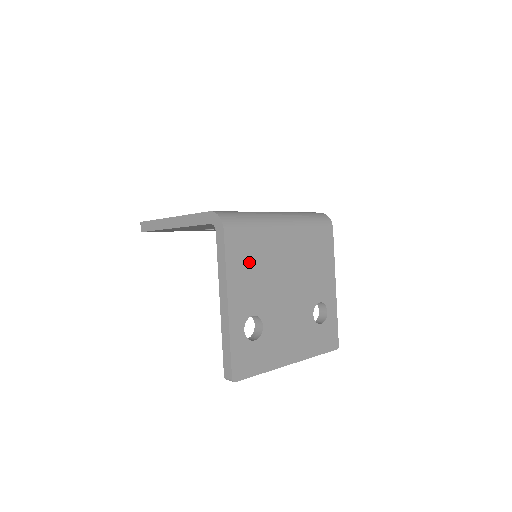
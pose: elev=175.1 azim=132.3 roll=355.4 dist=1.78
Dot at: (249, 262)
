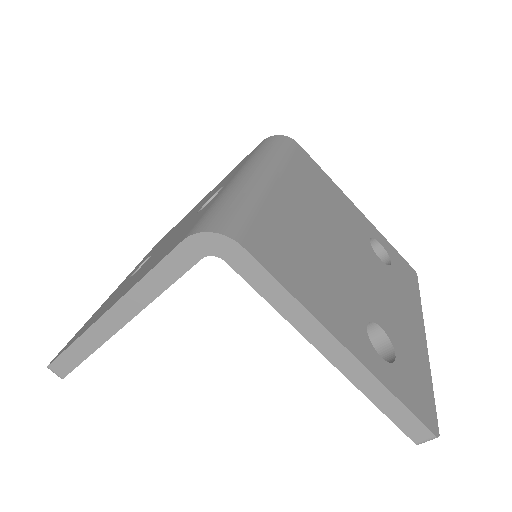
Dot at: (300, 262)
